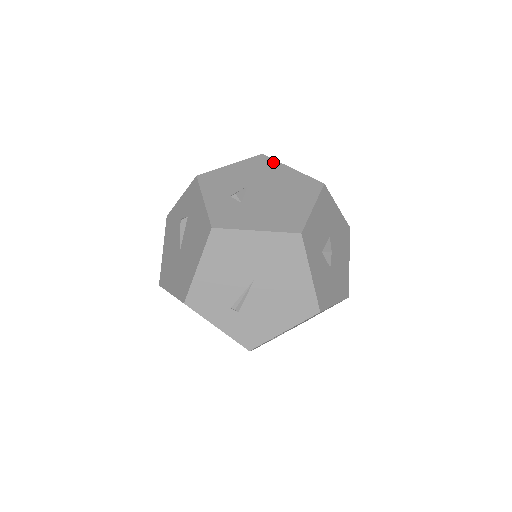
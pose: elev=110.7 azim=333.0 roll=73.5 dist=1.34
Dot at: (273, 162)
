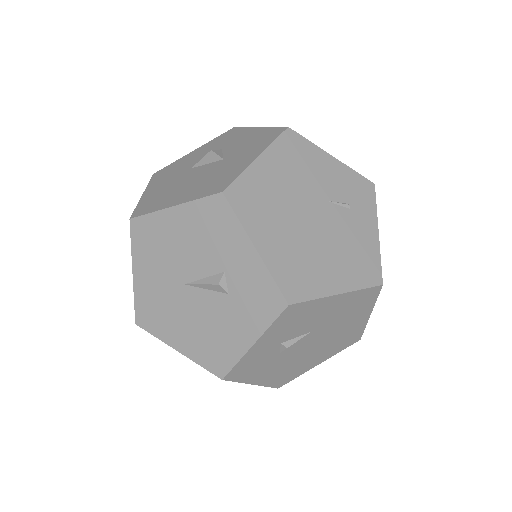
Dot at: (372, 302)
